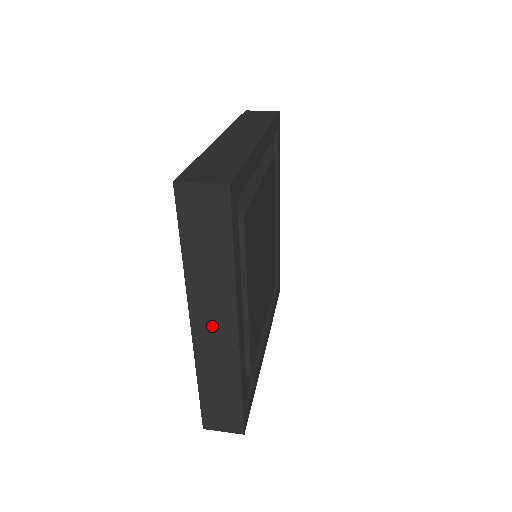
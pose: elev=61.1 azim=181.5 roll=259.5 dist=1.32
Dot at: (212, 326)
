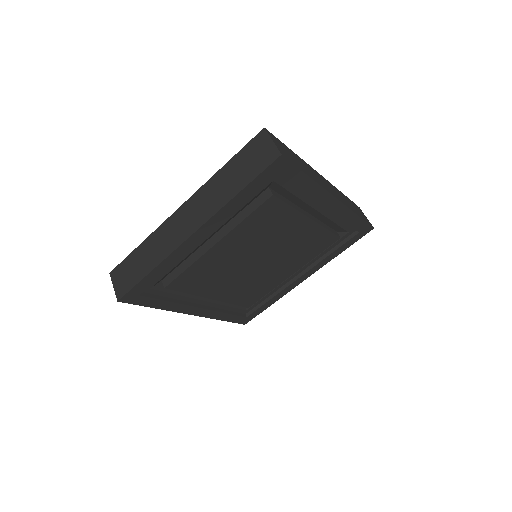
Dot at: occluded
